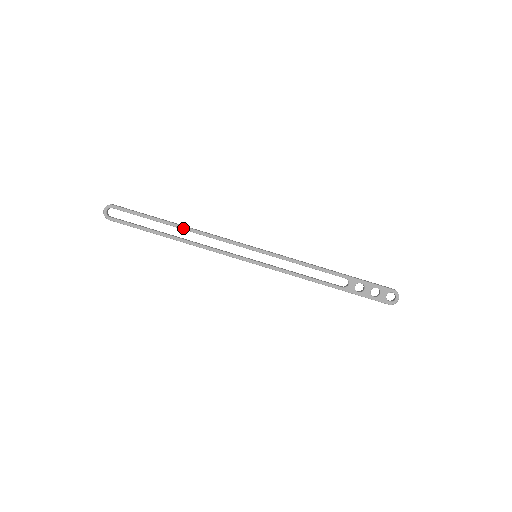
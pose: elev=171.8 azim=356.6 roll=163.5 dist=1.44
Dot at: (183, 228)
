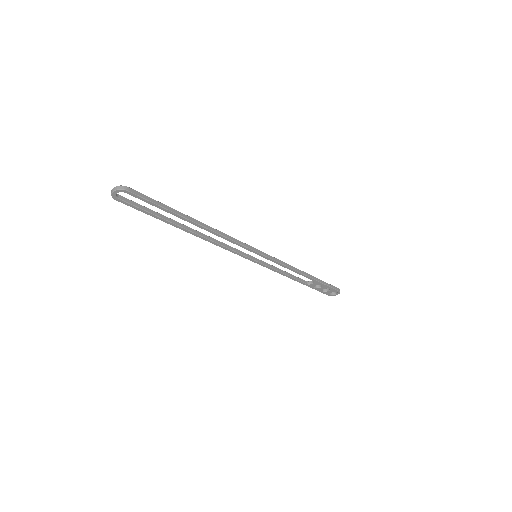
Dot at: (201, 227)
